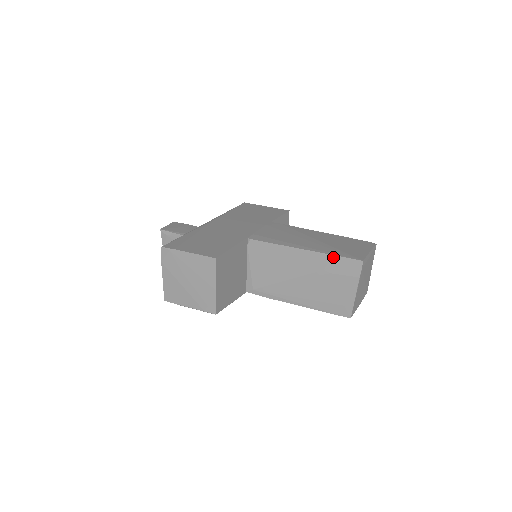
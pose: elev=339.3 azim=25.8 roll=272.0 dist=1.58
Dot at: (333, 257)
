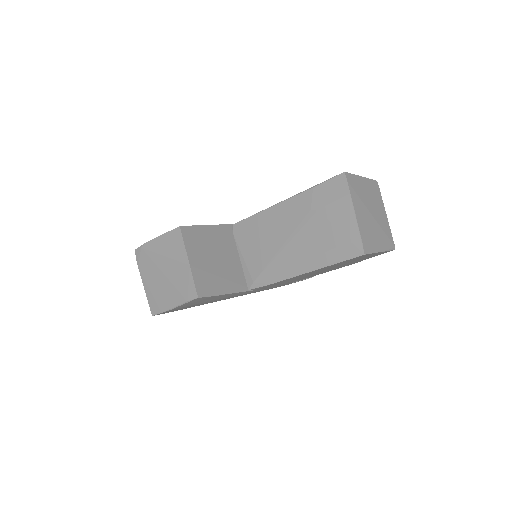
Dot at: (314, 188)
